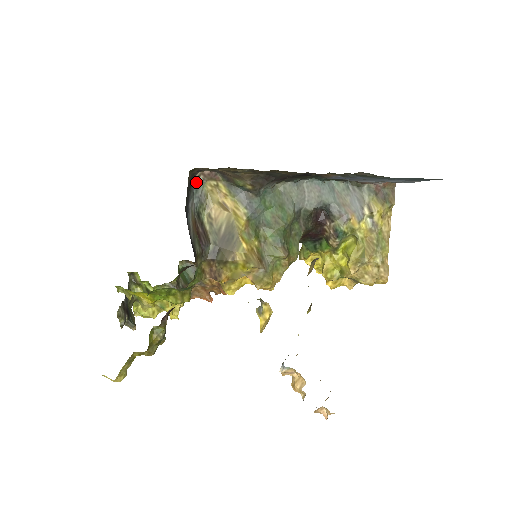
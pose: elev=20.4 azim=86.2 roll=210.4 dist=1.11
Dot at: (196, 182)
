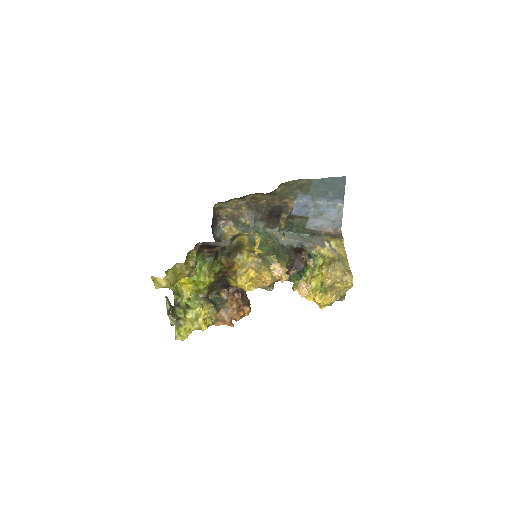
Dot at: (218, 227)
